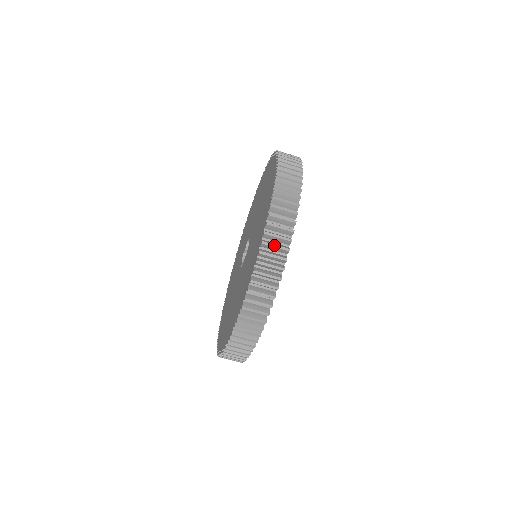
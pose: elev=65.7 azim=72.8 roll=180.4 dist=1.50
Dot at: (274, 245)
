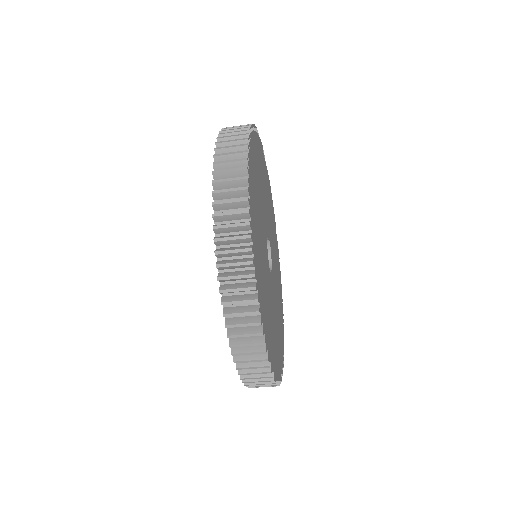
Dot at: occluded
